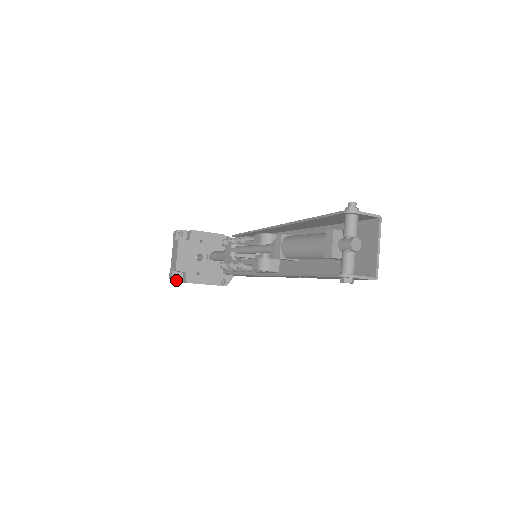
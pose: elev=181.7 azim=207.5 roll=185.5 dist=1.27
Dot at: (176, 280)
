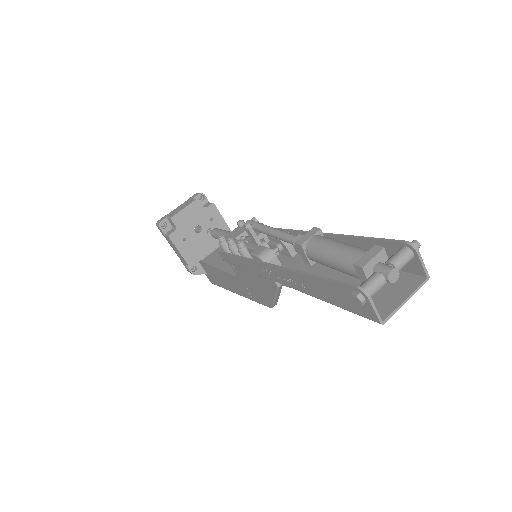
Dot at: (162, 227)
